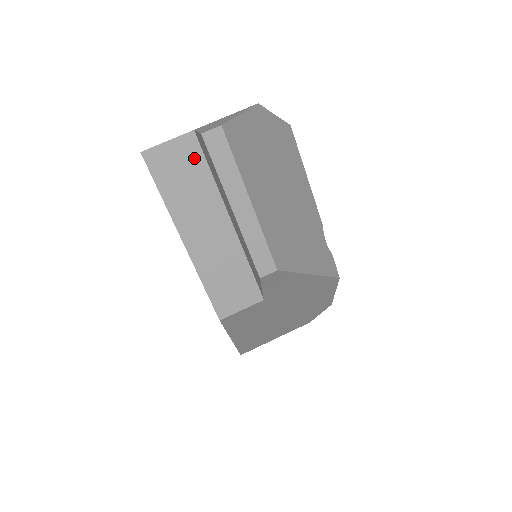
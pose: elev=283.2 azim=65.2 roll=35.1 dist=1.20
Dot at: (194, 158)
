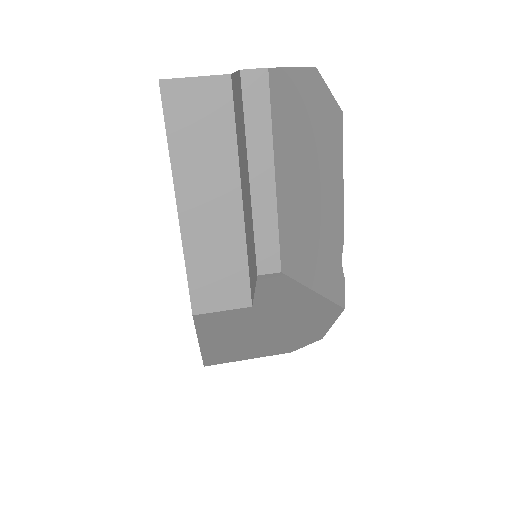
Dot at: (221, 108)
